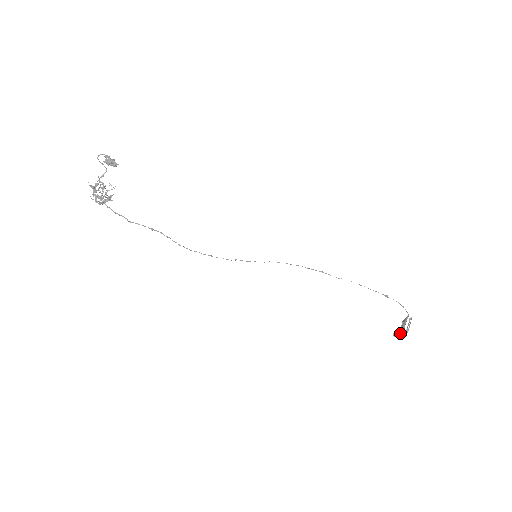
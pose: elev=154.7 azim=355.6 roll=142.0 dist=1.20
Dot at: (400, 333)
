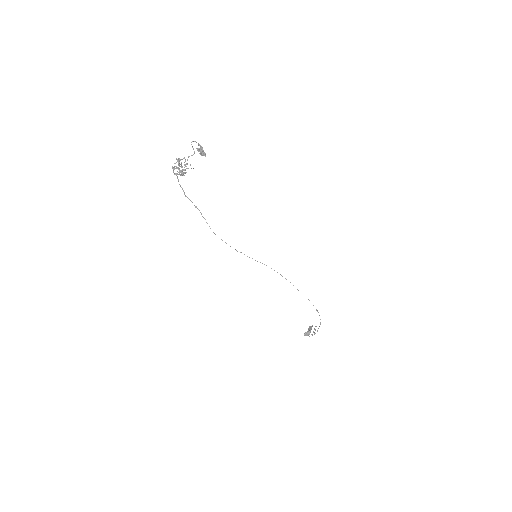
Dot at: (309, 334)
